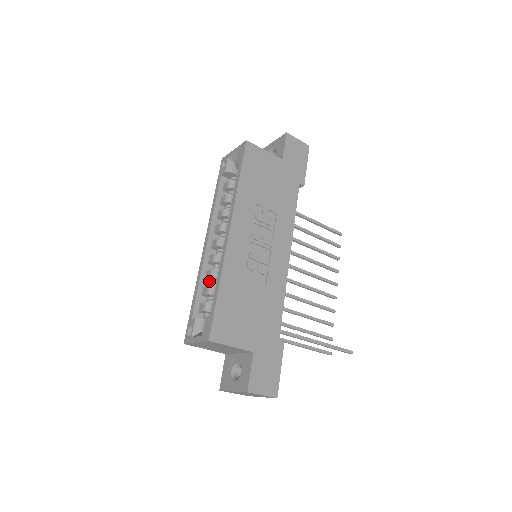
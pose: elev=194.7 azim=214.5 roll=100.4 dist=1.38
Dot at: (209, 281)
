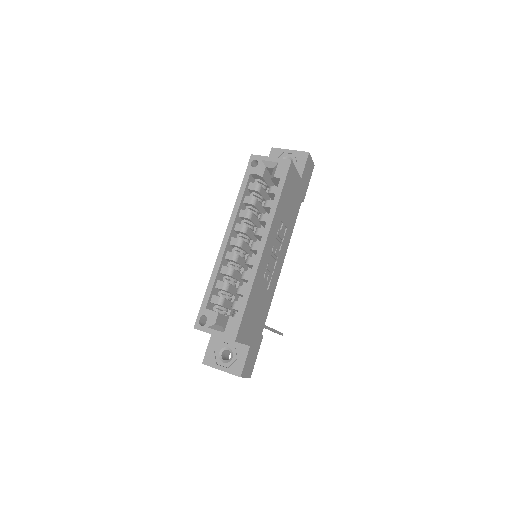
Dot at: (221, 274)
